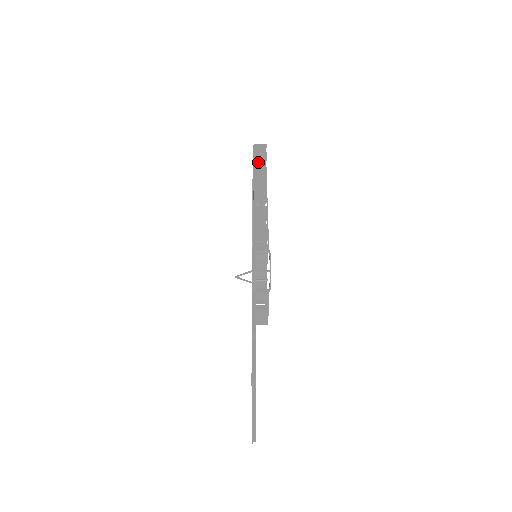
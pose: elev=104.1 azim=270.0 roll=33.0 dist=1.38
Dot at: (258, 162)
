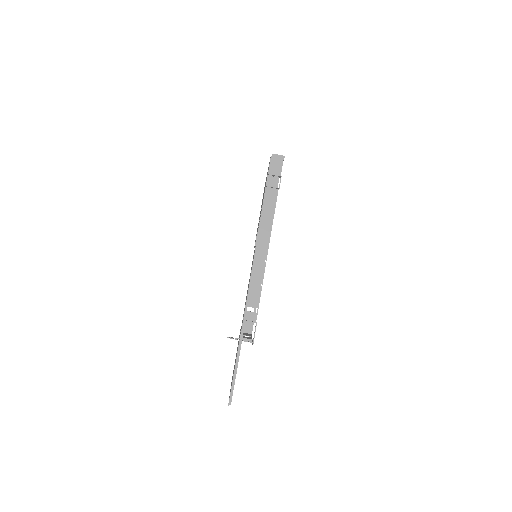
Dot at: (270, 190)
